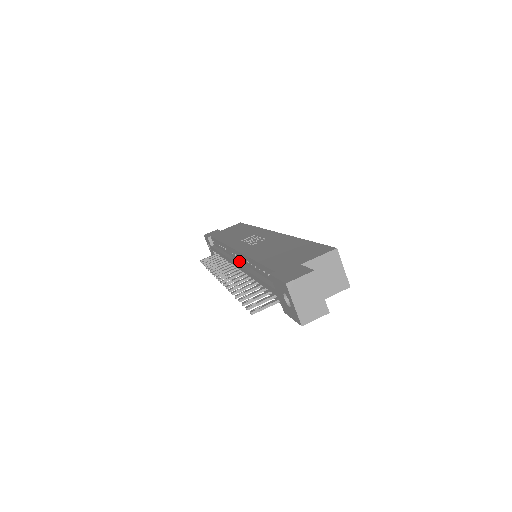
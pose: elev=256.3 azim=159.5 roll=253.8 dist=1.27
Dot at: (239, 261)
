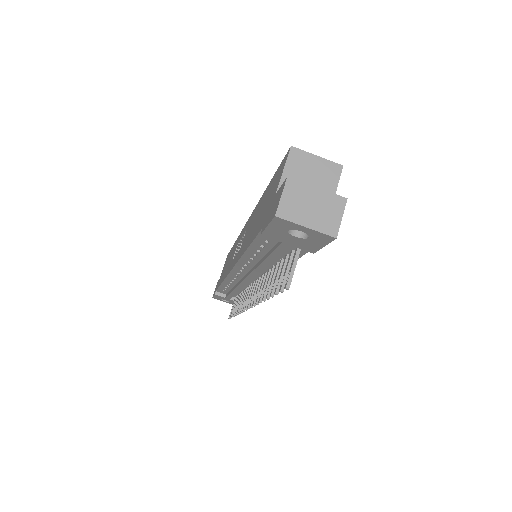
Dot at: (246, 274)
